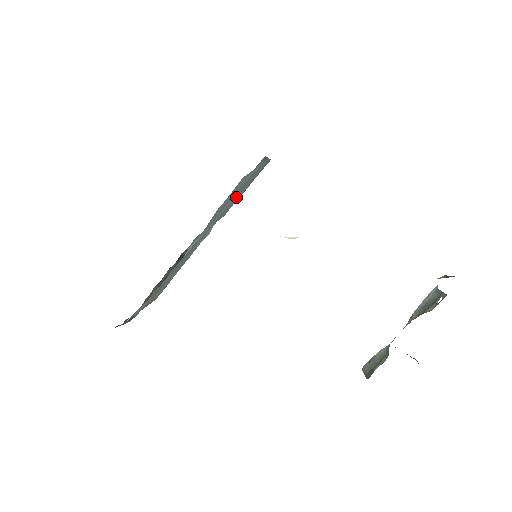
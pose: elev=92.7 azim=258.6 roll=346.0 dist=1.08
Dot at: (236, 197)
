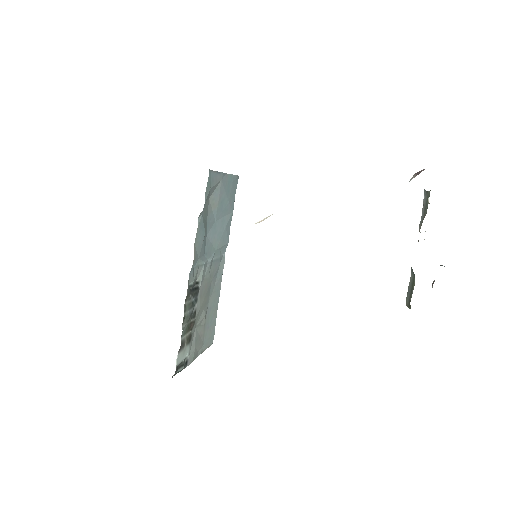
Dot at: (225, 221)
